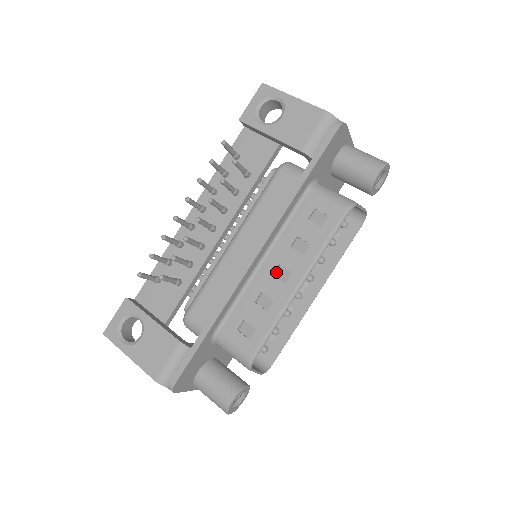
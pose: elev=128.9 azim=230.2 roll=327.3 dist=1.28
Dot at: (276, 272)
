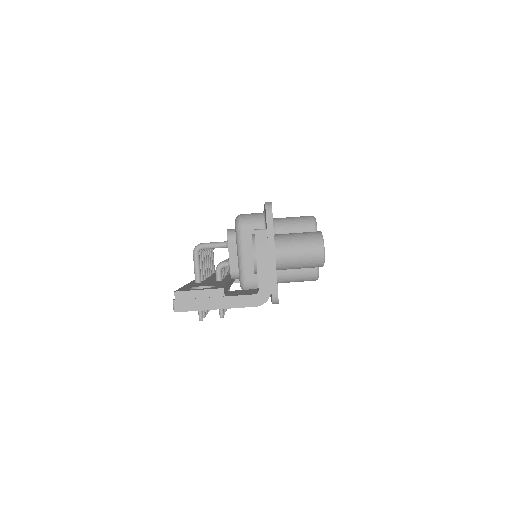
Dot at: occluded
